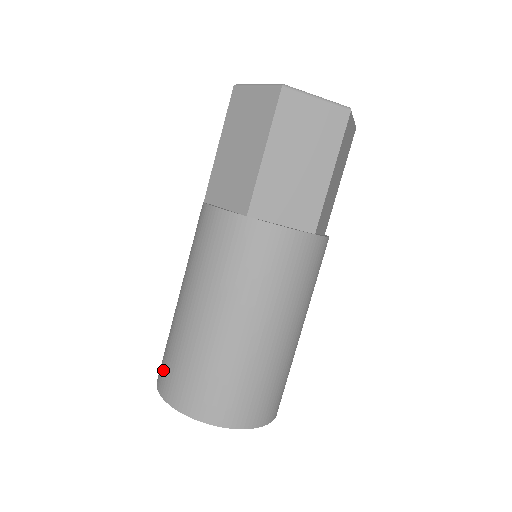
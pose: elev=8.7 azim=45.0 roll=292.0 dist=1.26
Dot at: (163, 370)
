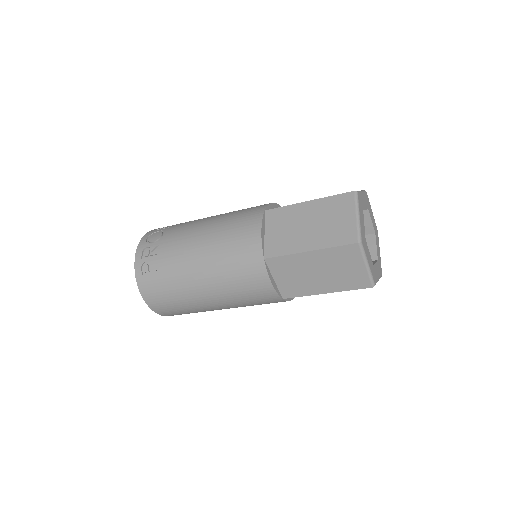
Dot at: (152, 288)
